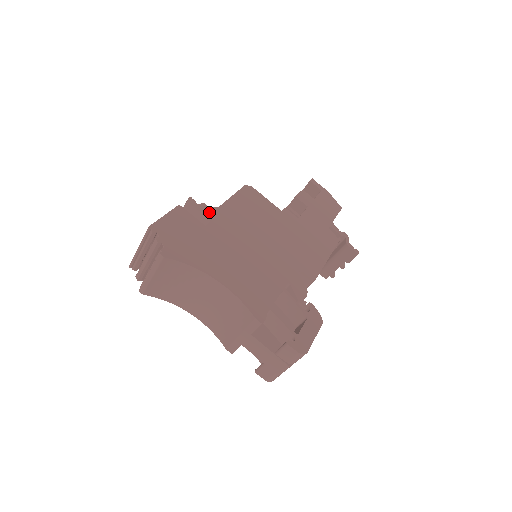
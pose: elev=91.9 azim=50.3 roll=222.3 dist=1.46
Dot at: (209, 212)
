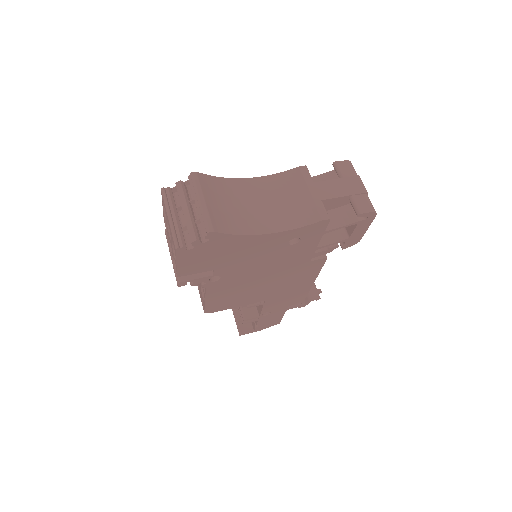
Dot at: occluded
